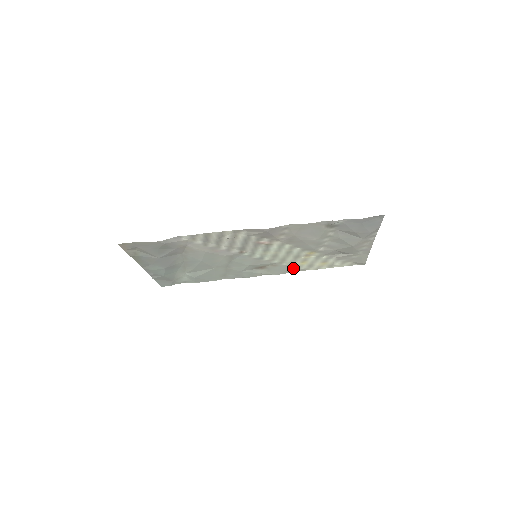
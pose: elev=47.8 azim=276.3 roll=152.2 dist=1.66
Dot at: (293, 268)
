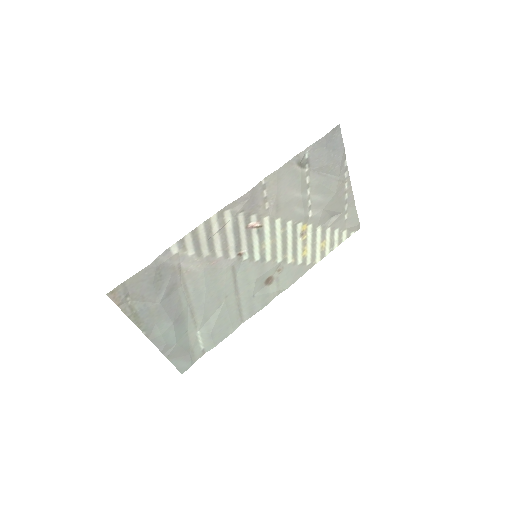
Dot at: (299, 267)
